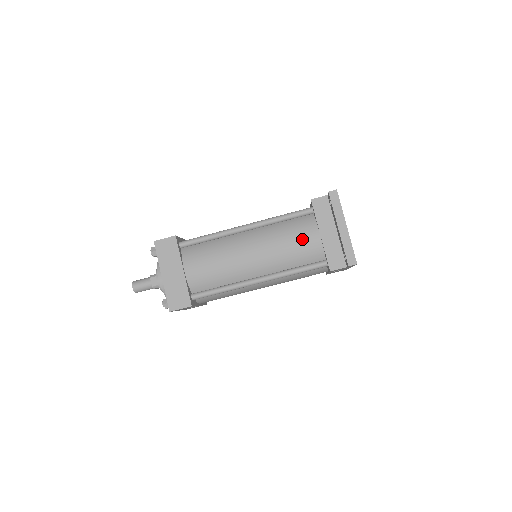
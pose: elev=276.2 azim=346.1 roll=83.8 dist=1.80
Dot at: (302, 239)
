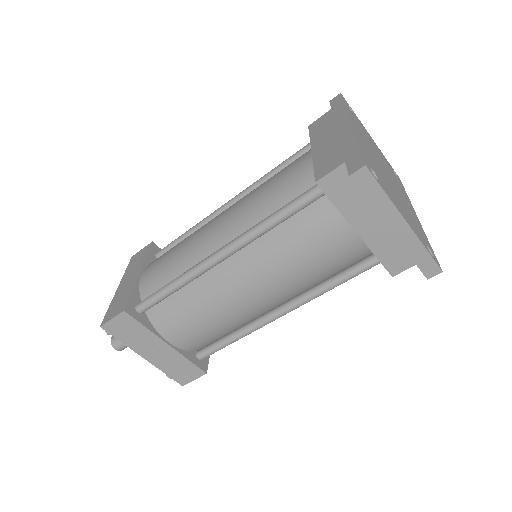
Dot at: (325, 247)
